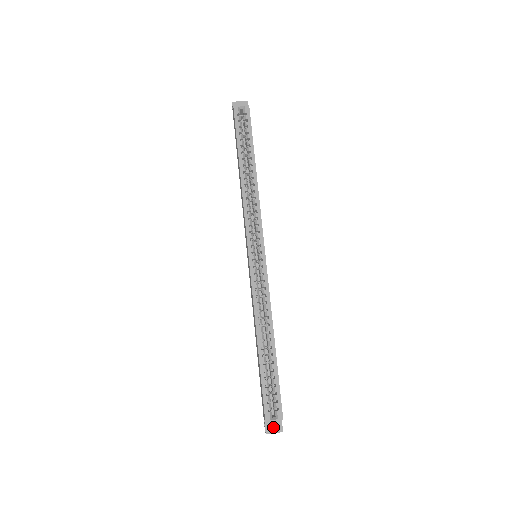
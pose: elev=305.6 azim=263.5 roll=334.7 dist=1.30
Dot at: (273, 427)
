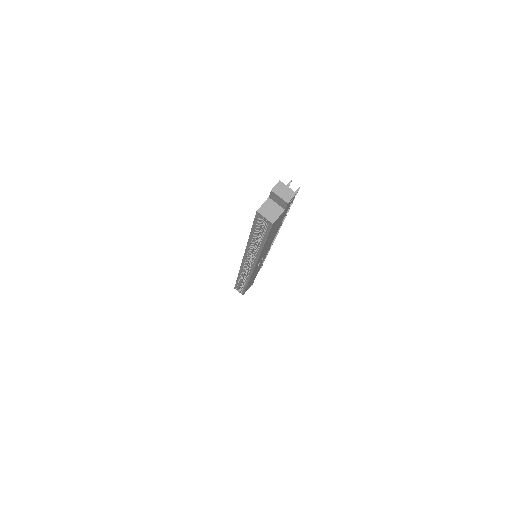
Dot at: occluded
